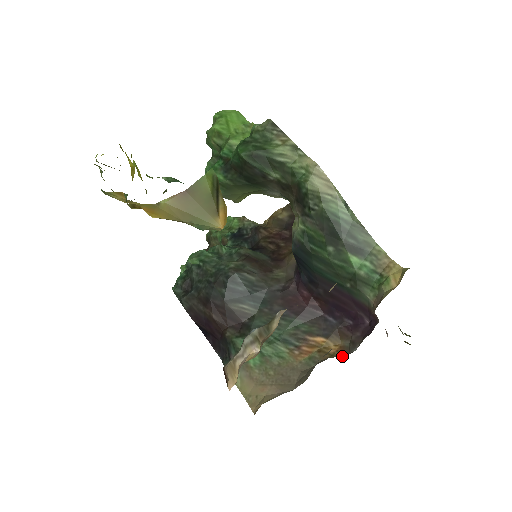
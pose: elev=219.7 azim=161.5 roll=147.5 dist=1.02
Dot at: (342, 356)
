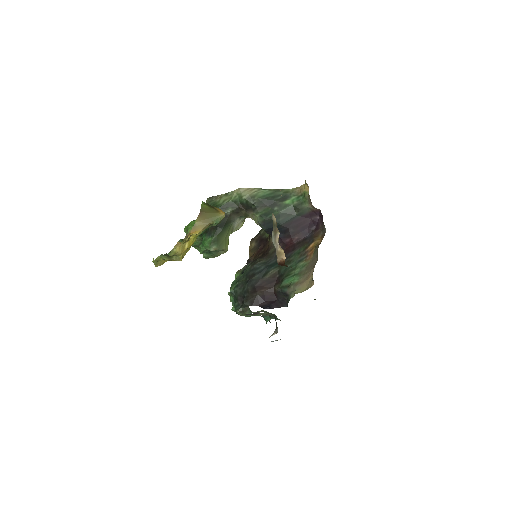
Dot at: occluded
